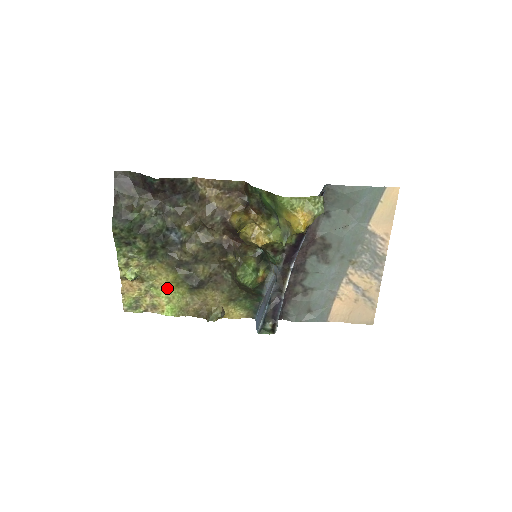
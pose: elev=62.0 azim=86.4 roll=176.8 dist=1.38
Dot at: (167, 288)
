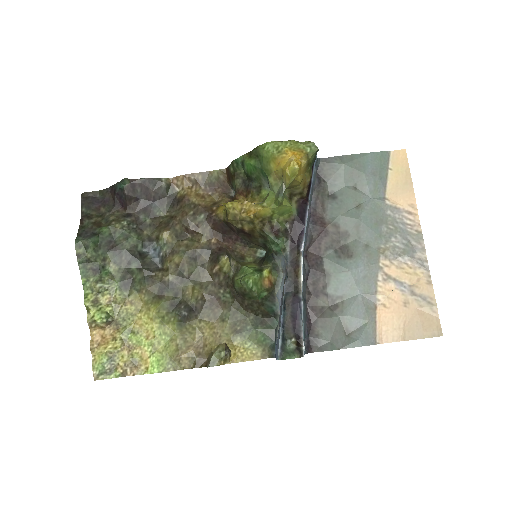
Dot at: (149, 330)
